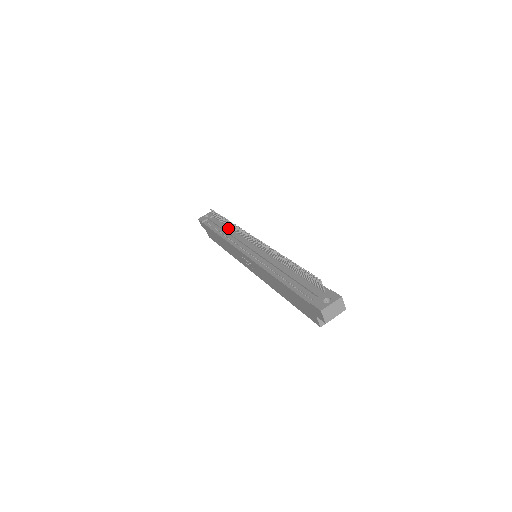
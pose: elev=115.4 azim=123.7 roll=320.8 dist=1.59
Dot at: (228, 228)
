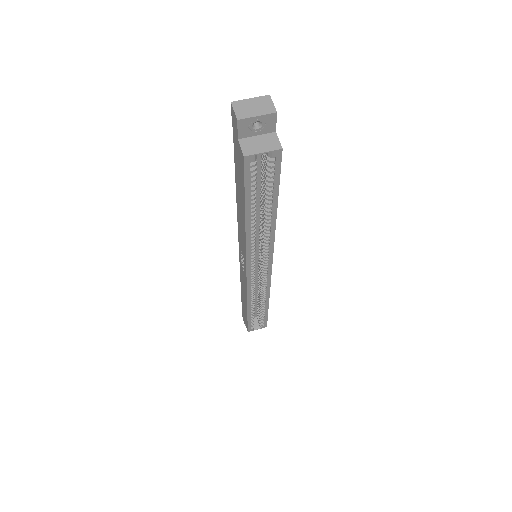
Dot at: occluded
